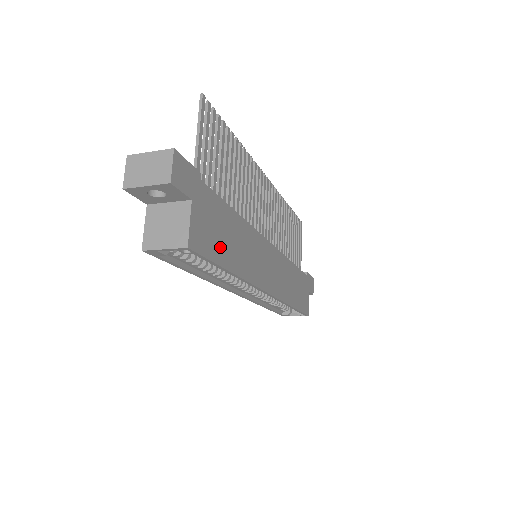
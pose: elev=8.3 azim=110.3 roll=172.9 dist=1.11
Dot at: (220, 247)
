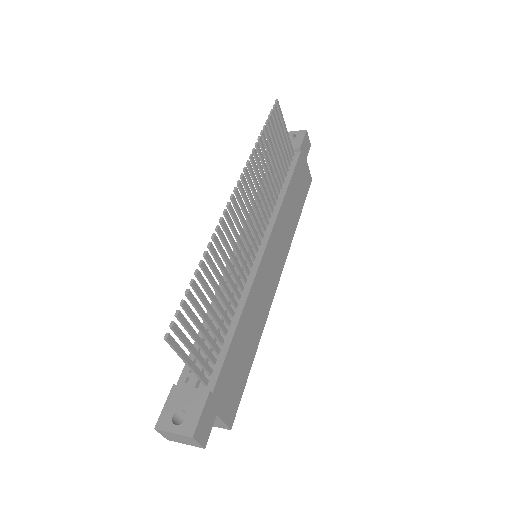
Dot at: (242, 371)
